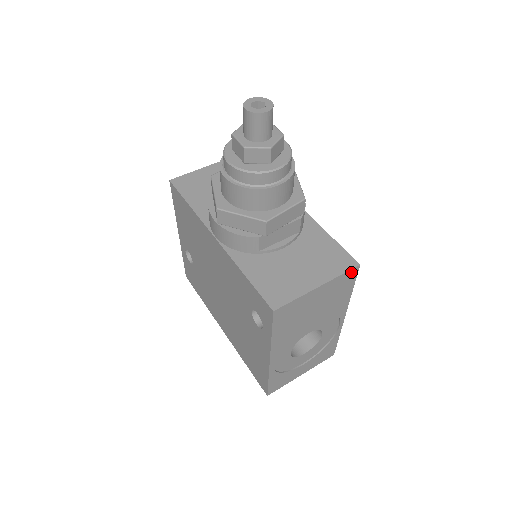
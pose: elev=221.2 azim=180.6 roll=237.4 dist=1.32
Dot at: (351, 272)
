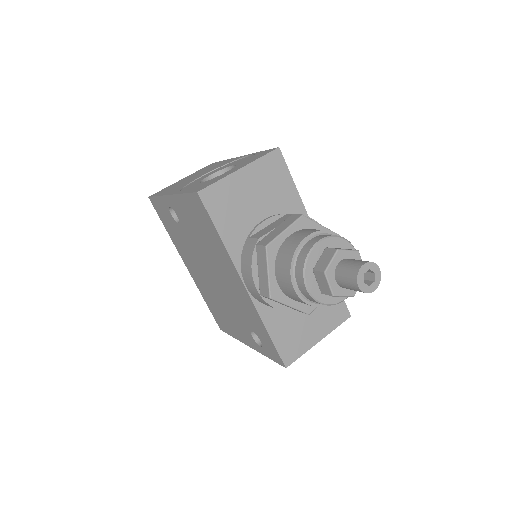
Dot at: (342, 320)
